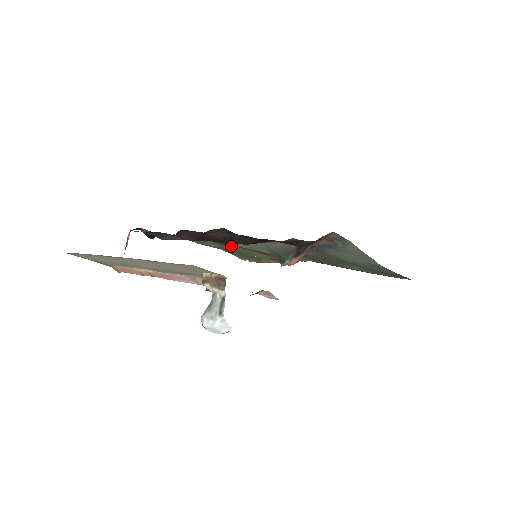
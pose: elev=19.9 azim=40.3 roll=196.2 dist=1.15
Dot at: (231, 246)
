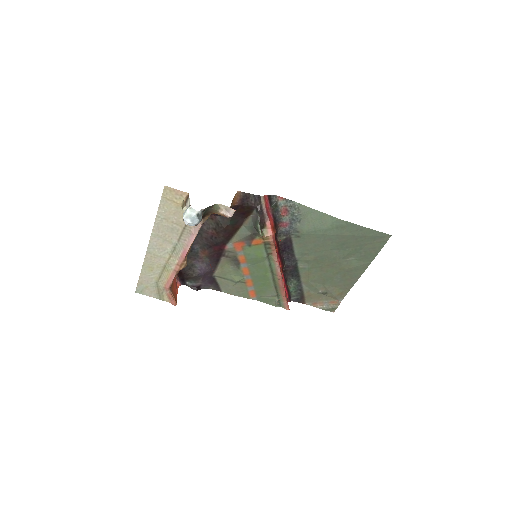
Dot at: (238, 258)
